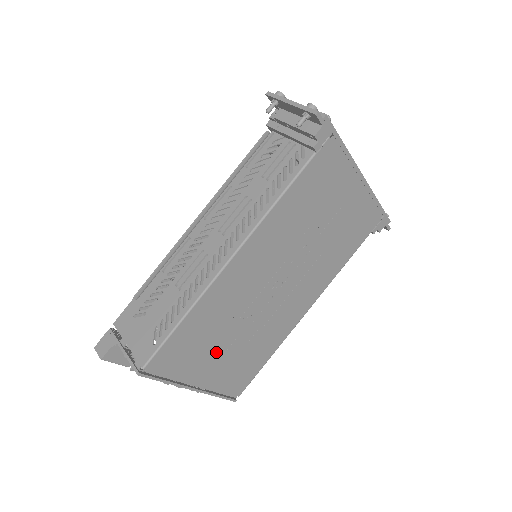
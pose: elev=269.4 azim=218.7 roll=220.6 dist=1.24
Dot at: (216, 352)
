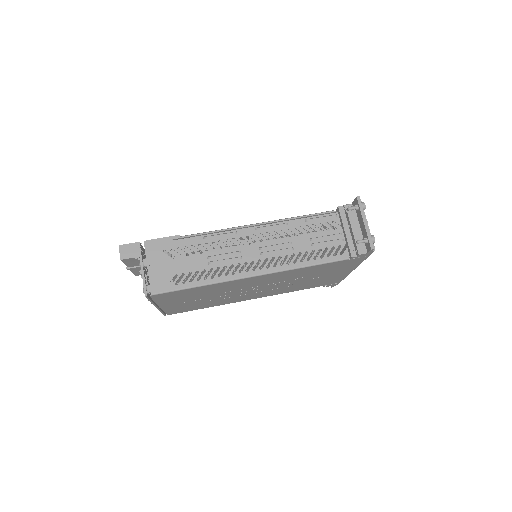
Dot at: (190, 299)
